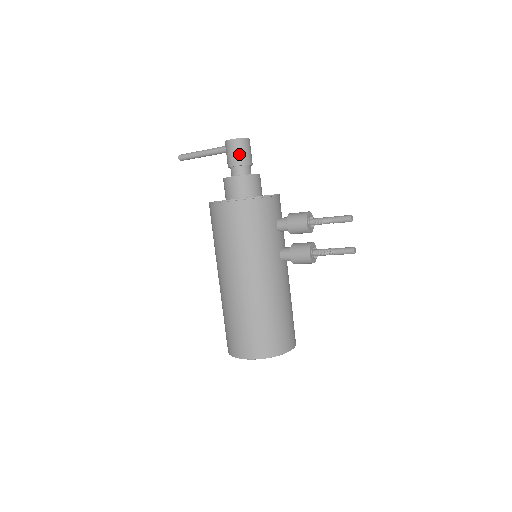
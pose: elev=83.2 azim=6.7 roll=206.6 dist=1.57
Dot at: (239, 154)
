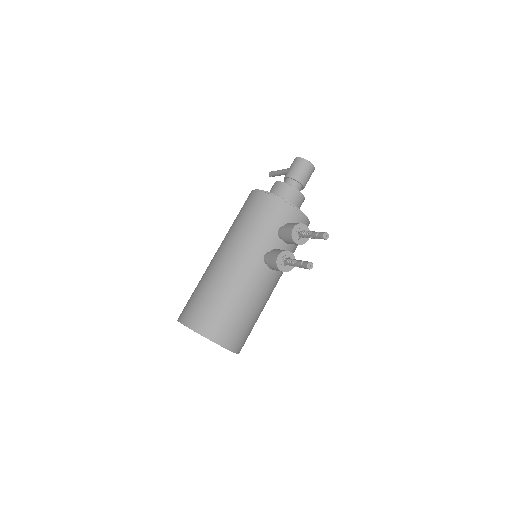
Dot at: (294, 169)
